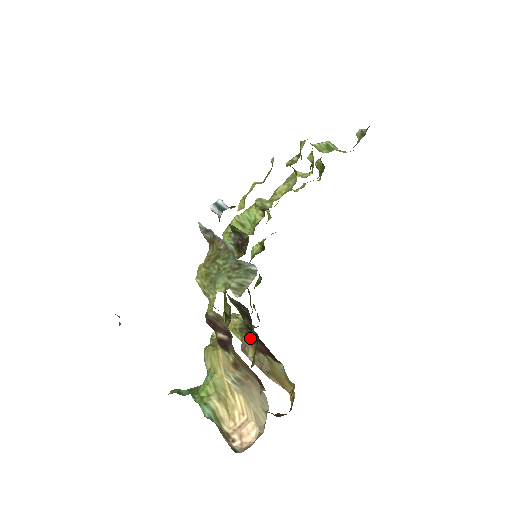
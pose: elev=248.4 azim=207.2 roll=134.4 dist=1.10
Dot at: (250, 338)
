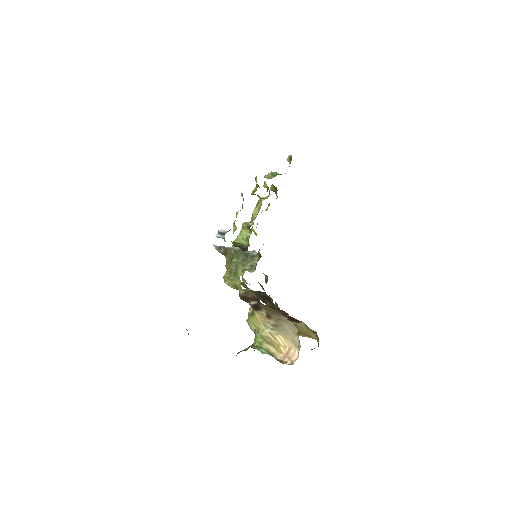
Dot at: occluded
